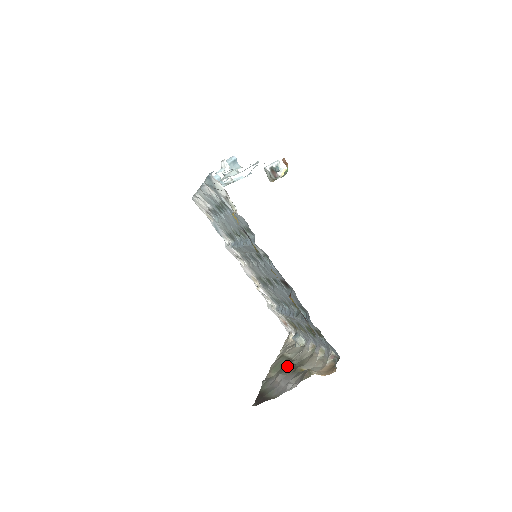
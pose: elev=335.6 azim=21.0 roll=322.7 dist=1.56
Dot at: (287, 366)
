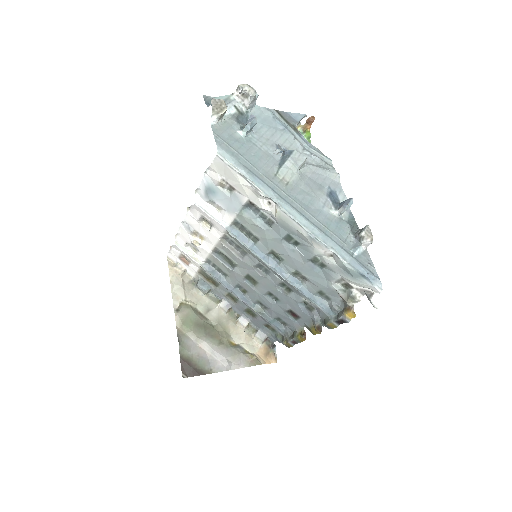
Dot at: (205, 328)
